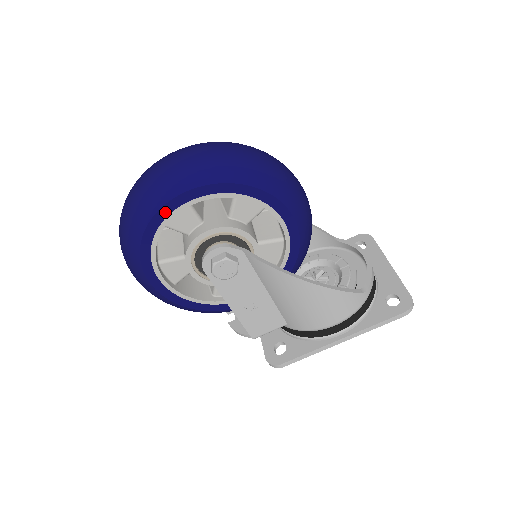
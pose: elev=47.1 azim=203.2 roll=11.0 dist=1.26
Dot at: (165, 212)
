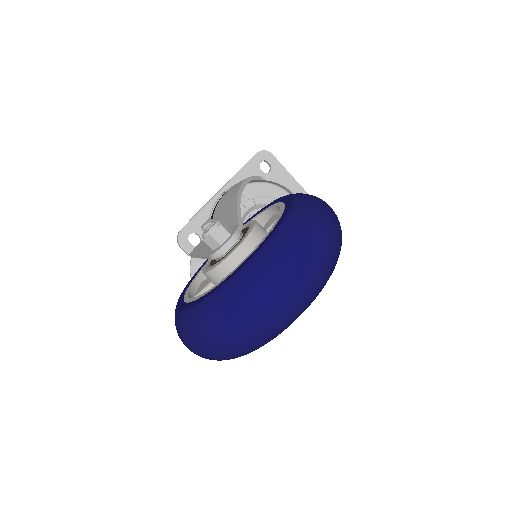
Dot at: occluded
